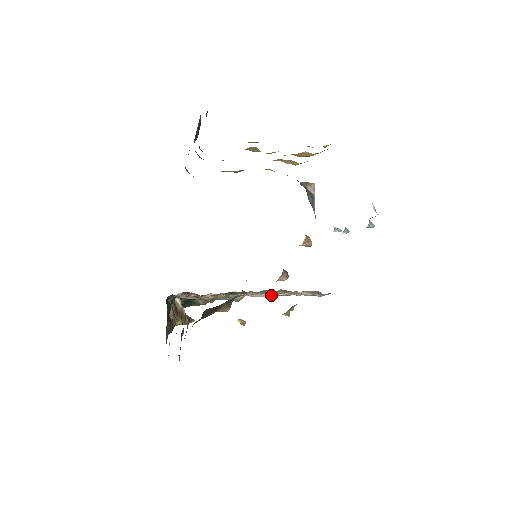
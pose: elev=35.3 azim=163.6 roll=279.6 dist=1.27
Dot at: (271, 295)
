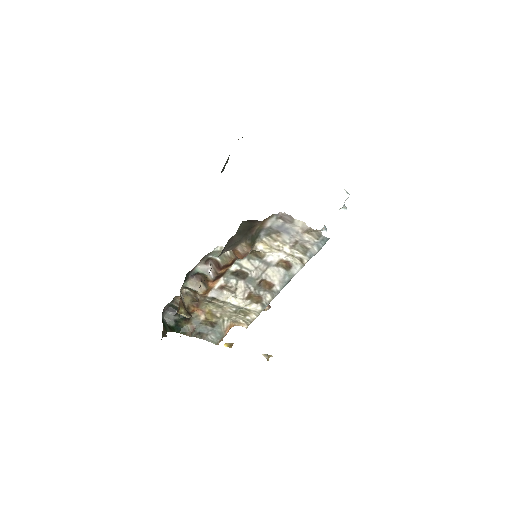
Dot at: (281, 248)
